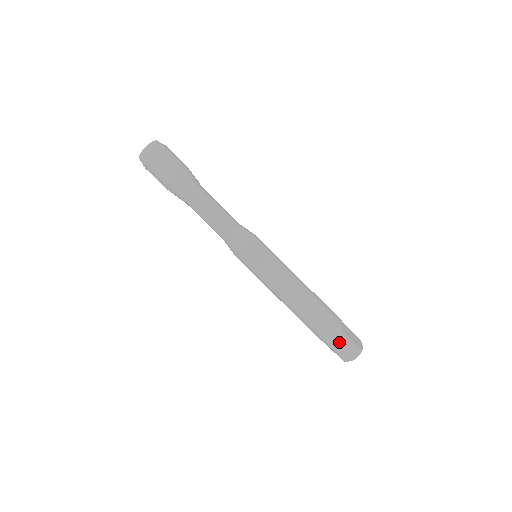
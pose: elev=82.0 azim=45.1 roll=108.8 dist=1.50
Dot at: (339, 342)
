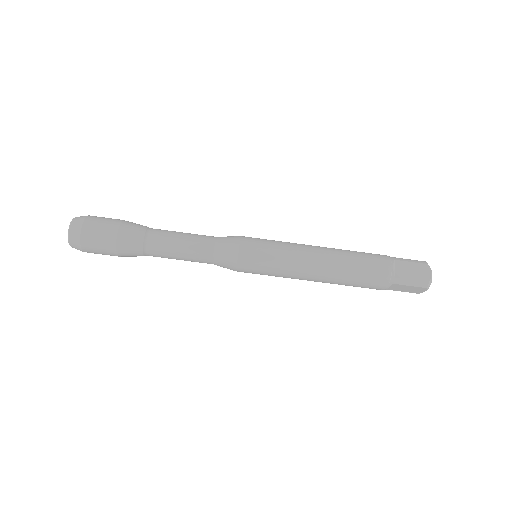
Dot at: (398, 287)
